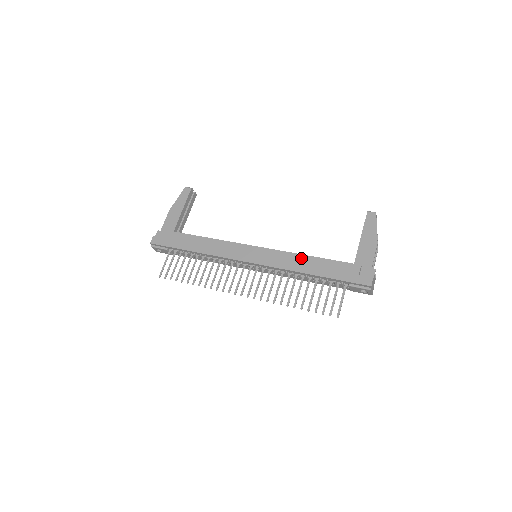
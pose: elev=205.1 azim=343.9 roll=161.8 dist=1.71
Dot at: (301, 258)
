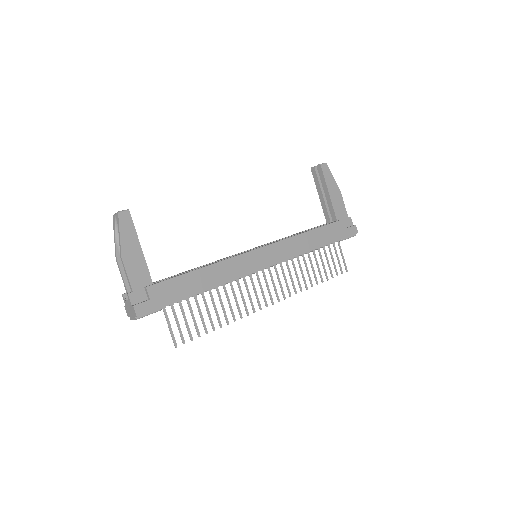
Dot at: (304, 237)
